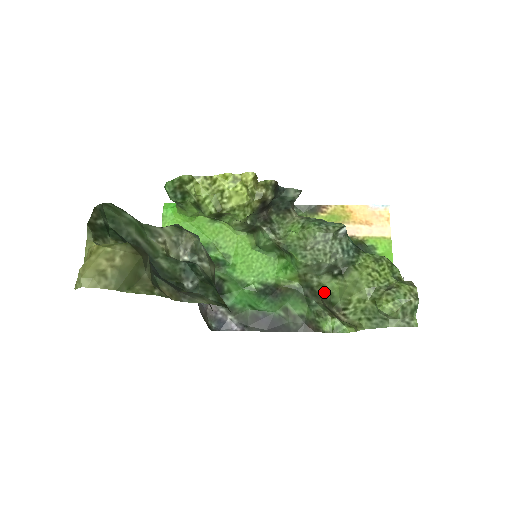
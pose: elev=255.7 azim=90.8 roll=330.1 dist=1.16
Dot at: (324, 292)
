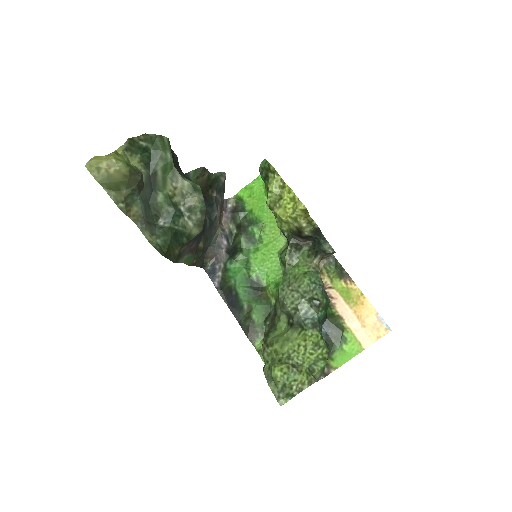
Dot at: (276, 324)
